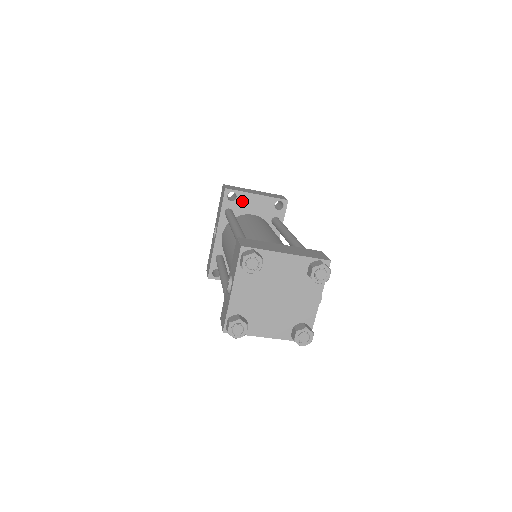
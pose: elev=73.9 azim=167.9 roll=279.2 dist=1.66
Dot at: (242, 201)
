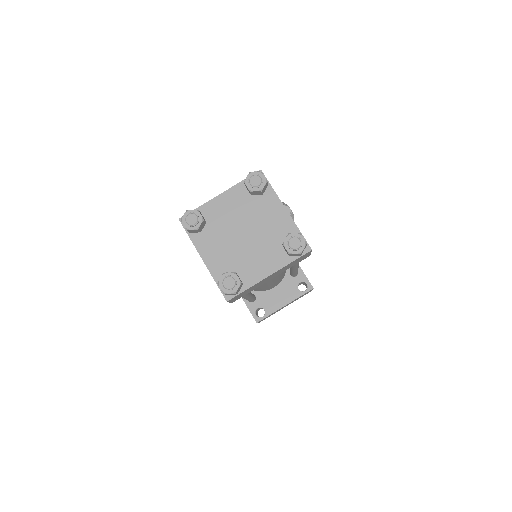
Dot at: occluded
